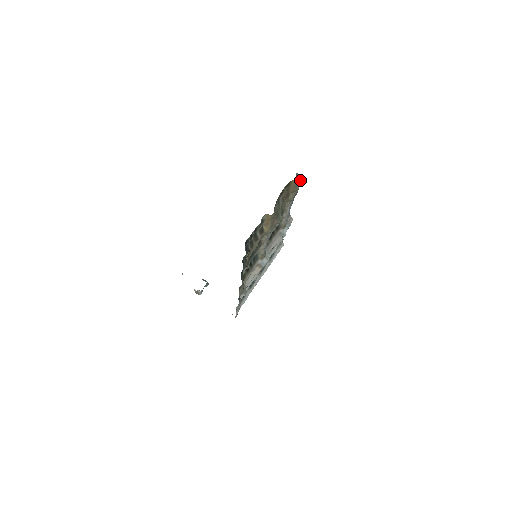
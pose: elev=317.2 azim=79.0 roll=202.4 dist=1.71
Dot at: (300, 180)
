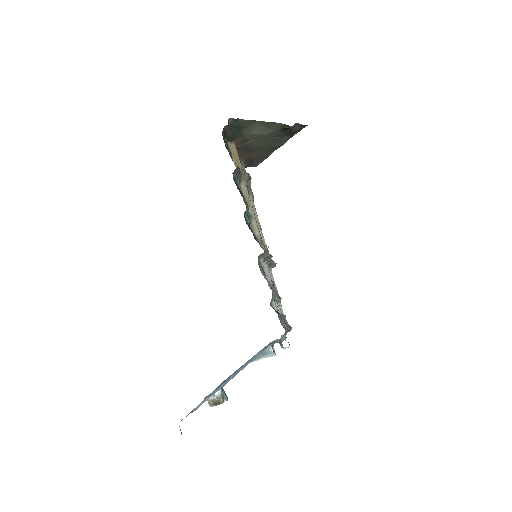
Dot at: occluded
